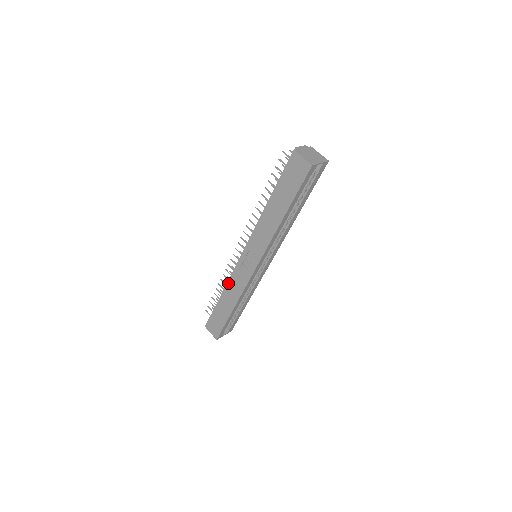
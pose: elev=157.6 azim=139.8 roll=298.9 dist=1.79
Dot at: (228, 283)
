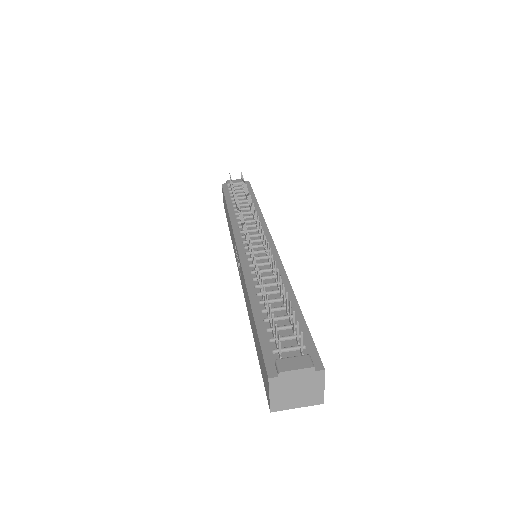
Dot at: (230, 222)
